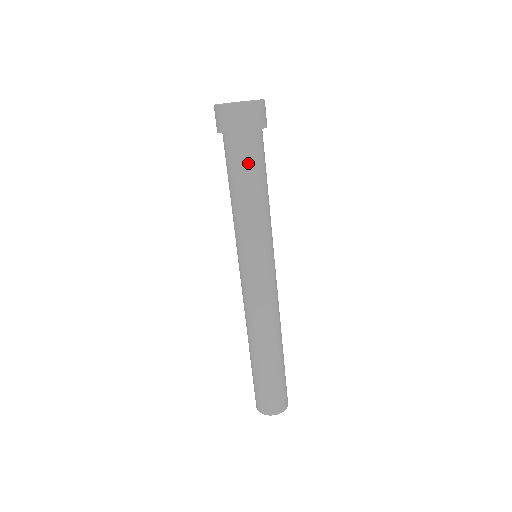
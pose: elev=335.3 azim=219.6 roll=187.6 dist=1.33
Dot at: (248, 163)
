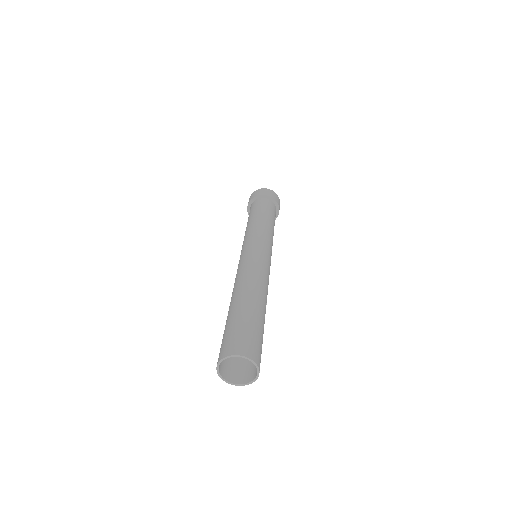
Dot at: (253, 210)
